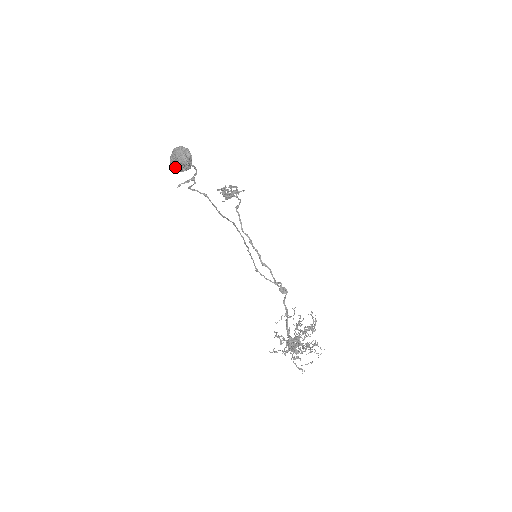
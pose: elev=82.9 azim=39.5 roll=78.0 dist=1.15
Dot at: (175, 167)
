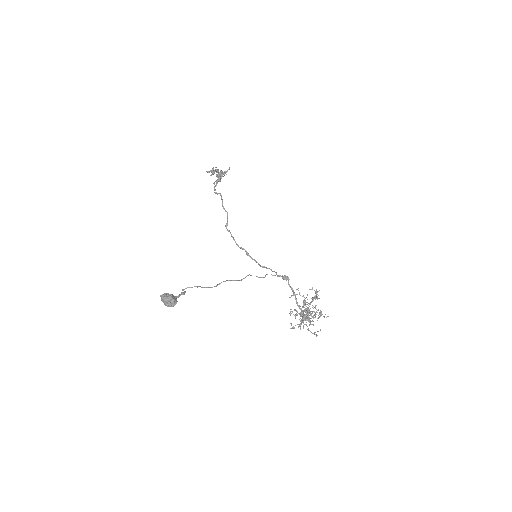
Dot at: (167, 306)
